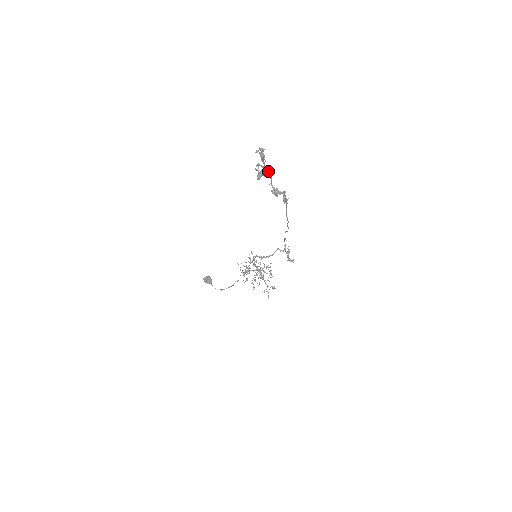
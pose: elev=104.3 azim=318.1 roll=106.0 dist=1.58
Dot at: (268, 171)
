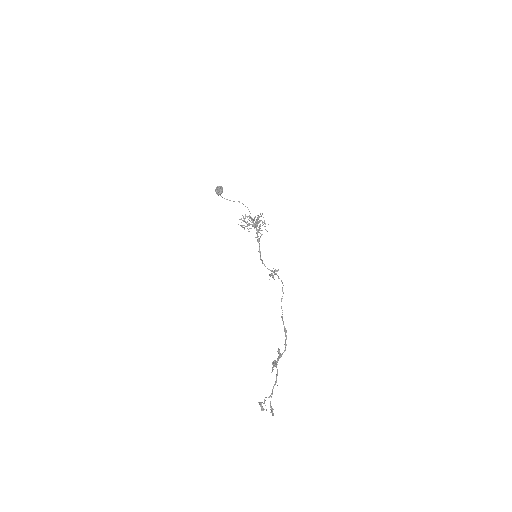
Dot at: occluded
